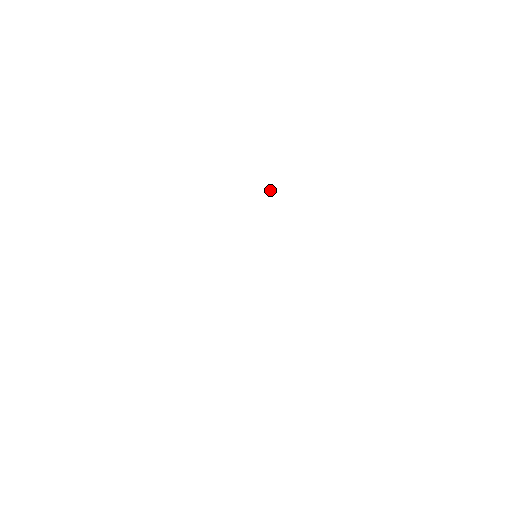
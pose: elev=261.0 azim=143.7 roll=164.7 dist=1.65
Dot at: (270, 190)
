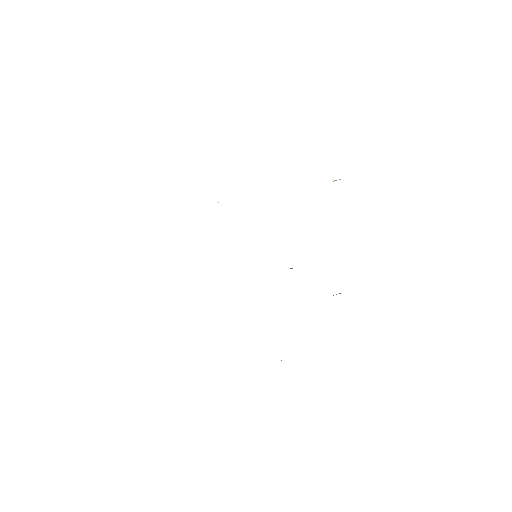
Dot at: occluded
